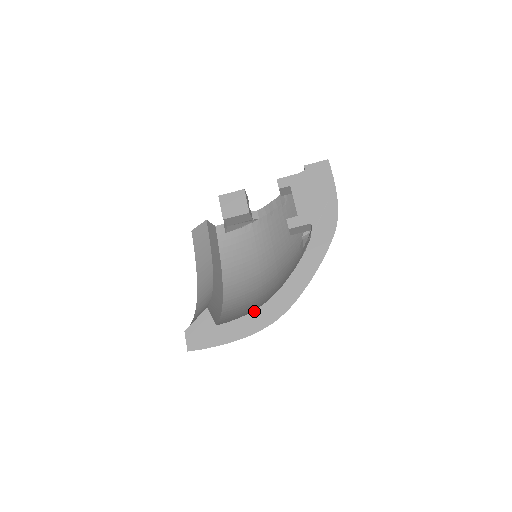
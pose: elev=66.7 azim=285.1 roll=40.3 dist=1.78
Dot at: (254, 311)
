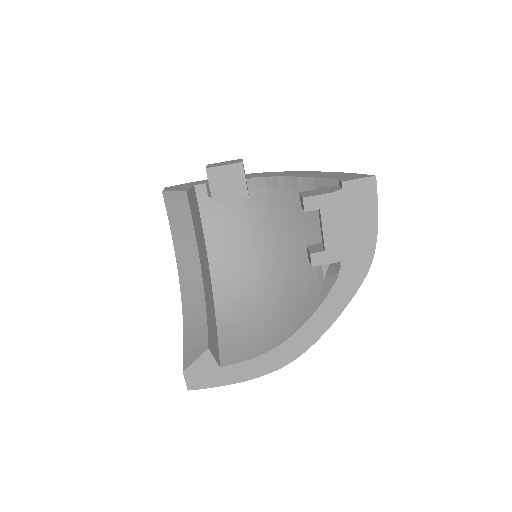
Dot at: (263, 355)
